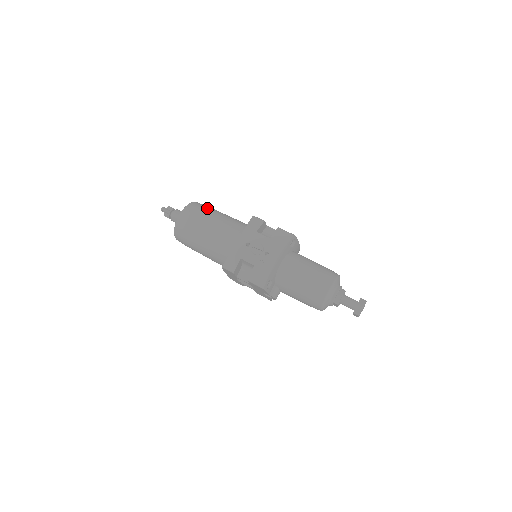
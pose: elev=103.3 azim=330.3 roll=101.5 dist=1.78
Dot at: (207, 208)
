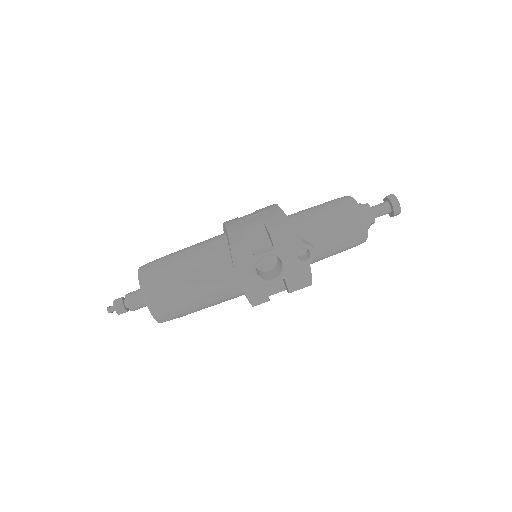
Dot at: occluded
